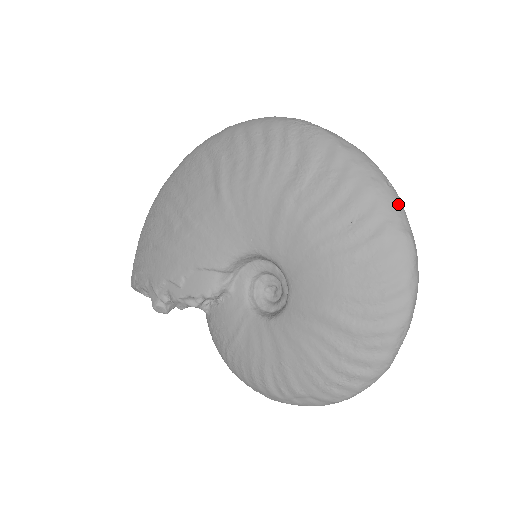
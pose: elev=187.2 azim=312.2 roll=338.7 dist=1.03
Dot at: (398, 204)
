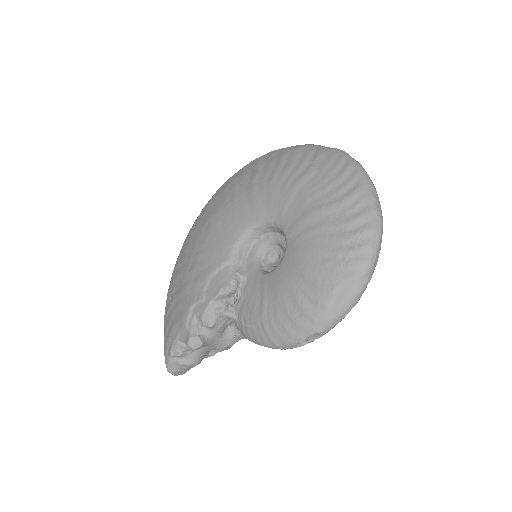
Dot at: (321, 146)
